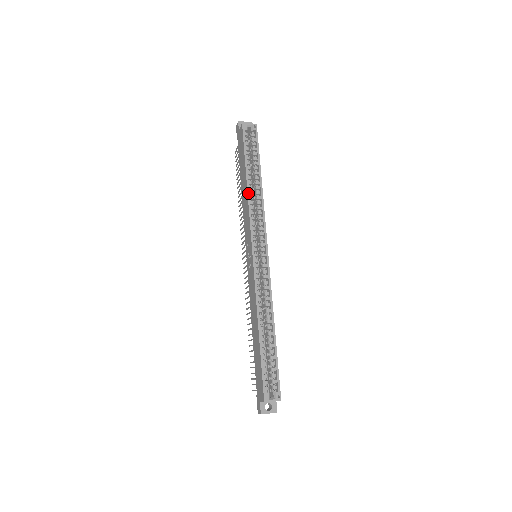
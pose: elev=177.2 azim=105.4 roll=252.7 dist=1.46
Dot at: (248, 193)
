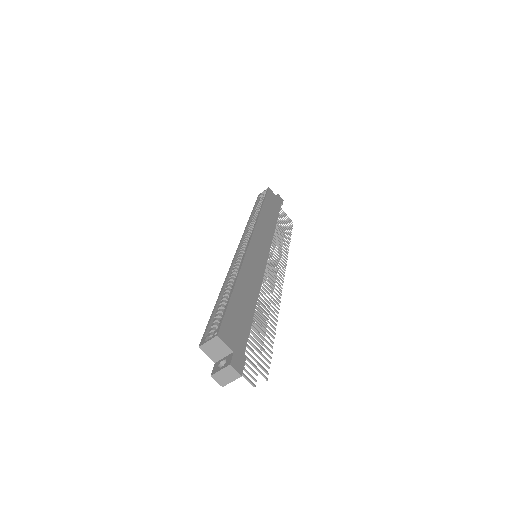
Dot at: (248, 221)
